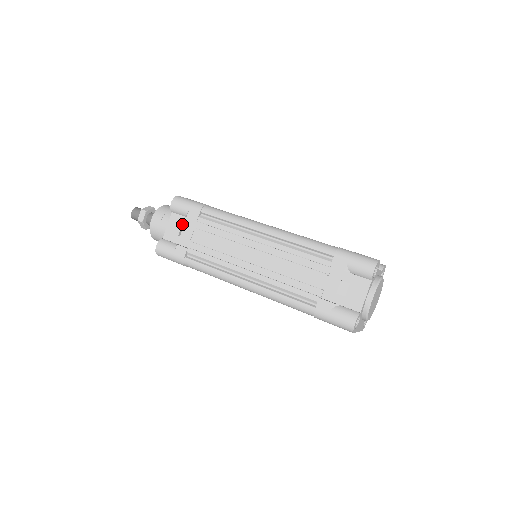
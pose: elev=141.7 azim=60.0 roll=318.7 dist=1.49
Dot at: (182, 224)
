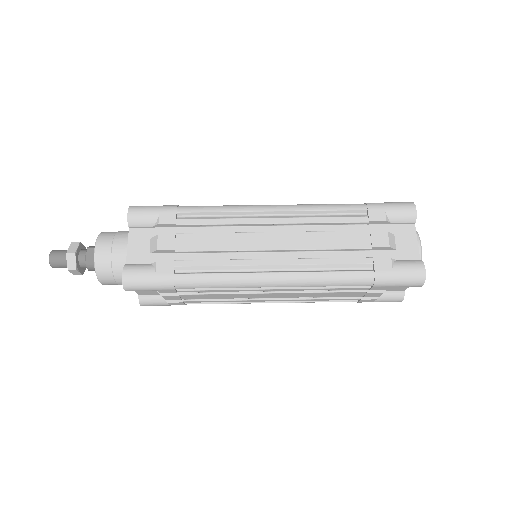
Dot at: occluded
